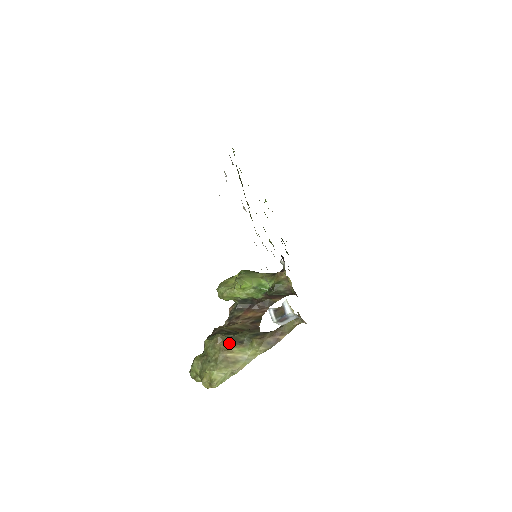
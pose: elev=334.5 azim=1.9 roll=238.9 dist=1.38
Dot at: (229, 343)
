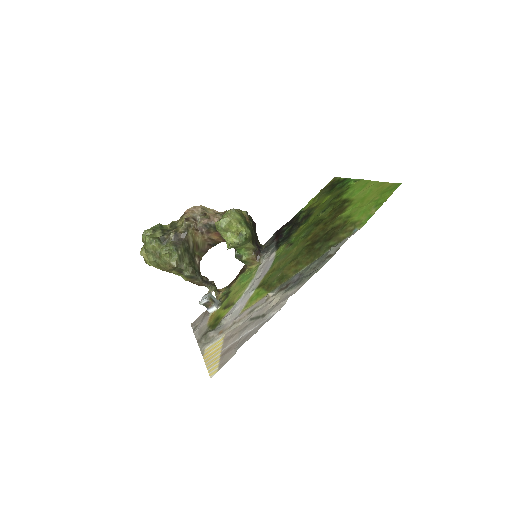
Dot at: (175, 269)
